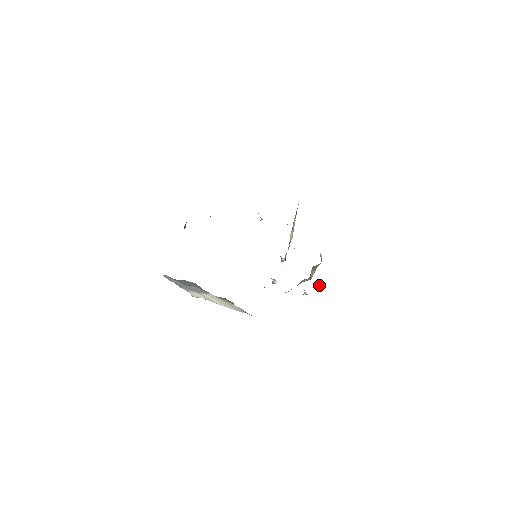
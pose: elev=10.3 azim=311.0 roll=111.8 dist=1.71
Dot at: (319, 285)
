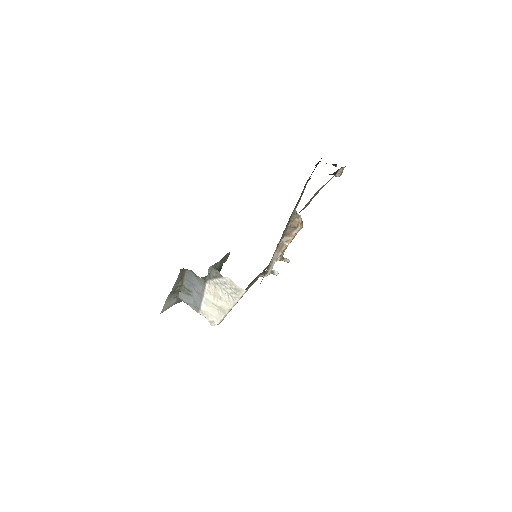
Dot at: (289, 222)
